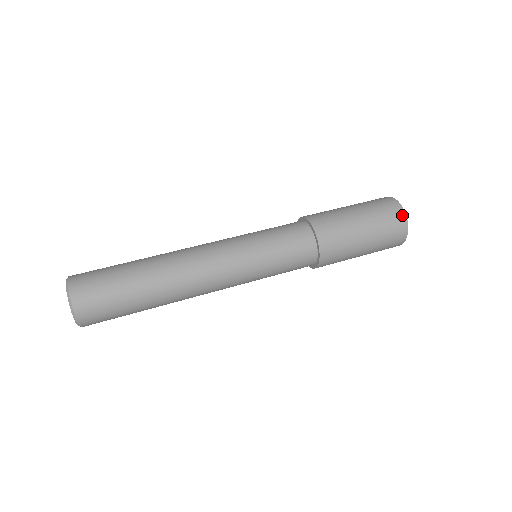
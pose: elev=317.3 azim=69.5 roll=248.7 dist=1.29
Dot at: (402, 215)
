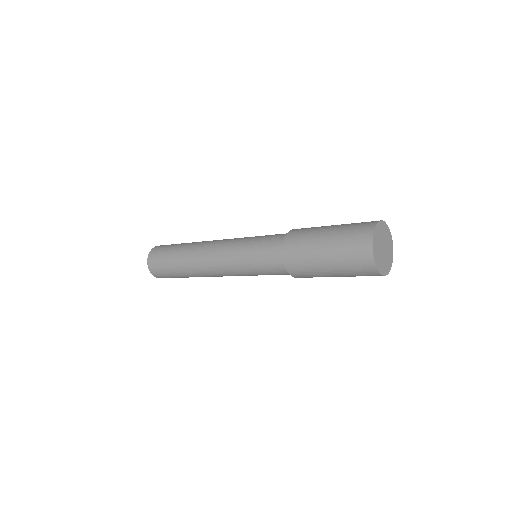
Dot at: (372, 224)
